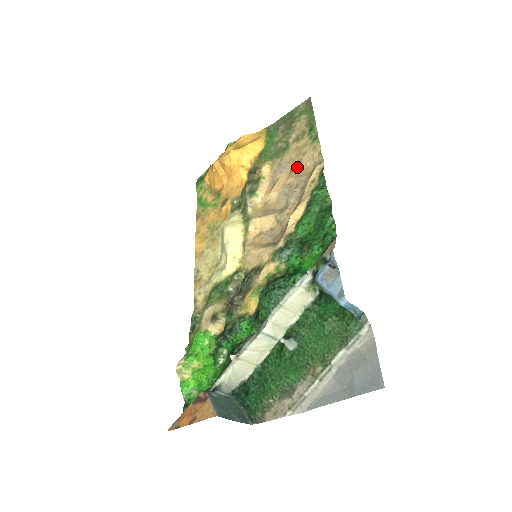
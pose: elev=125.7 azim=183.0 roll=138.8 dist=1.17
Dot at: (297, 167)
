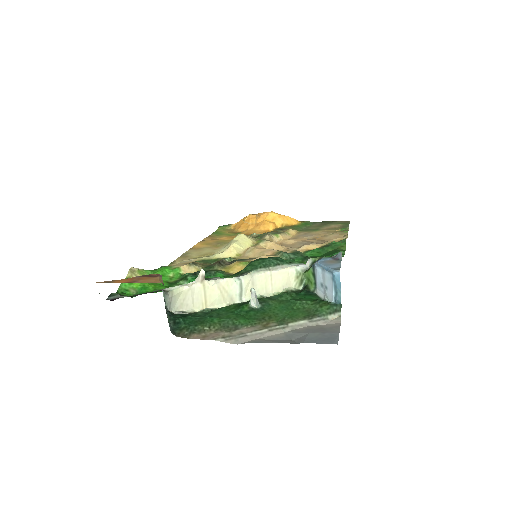
Dot at: (321, 238)
